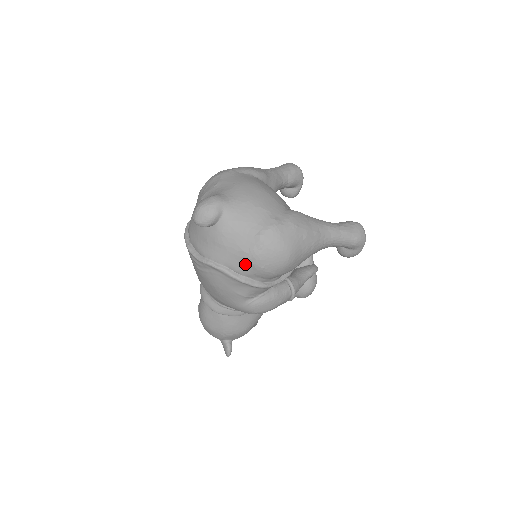
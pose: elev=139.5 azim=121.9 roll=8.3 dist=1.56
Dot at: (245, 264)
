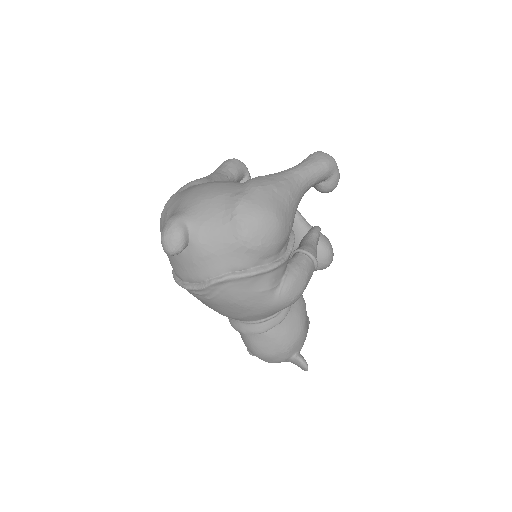
Dot at: (243, 255)
